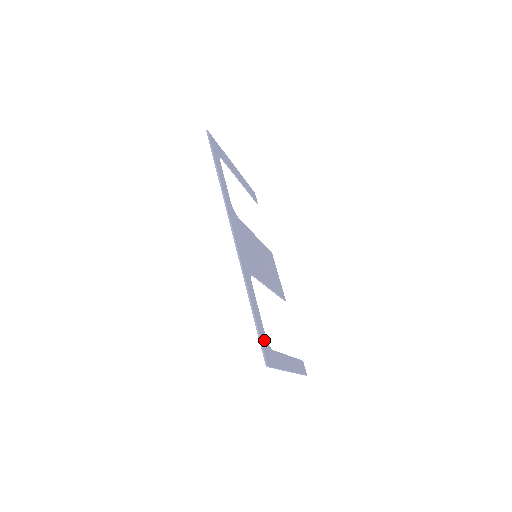
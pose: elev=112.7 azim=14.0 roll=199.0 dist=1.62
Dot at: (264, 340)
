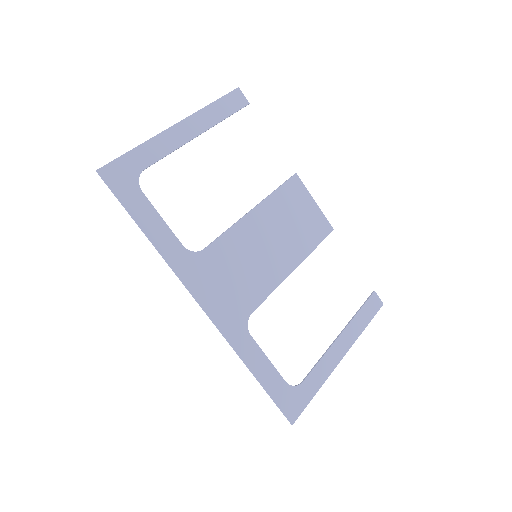
Dot at: (284, 394)
